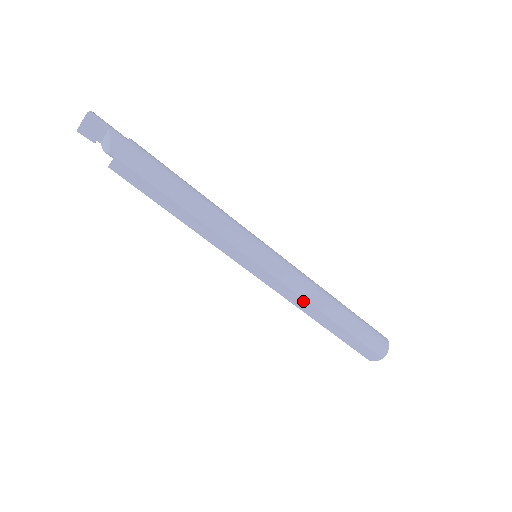
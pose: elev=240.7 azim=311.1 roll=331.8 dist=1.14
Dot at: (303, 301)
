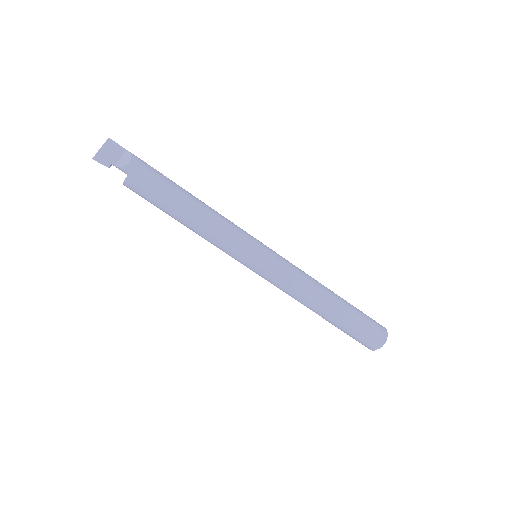
Dot at: (309, 284)
